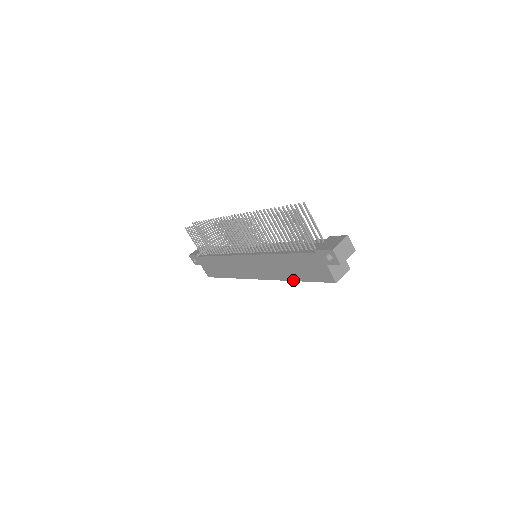
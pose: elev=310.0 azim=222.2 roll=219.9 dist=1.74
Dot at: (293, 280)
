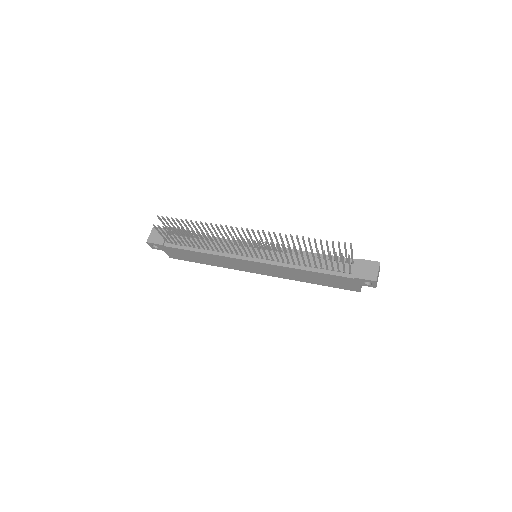
Dot at: (307, 282)
